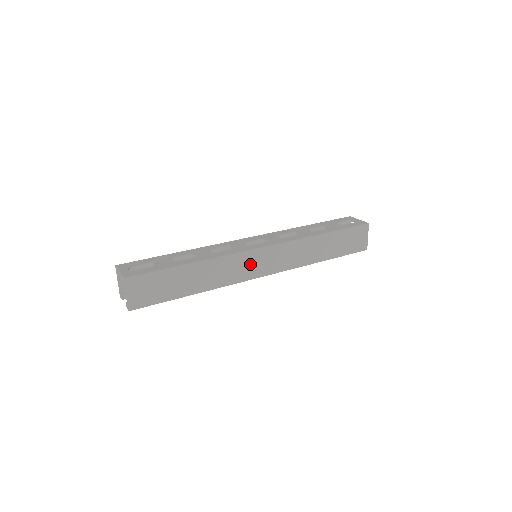
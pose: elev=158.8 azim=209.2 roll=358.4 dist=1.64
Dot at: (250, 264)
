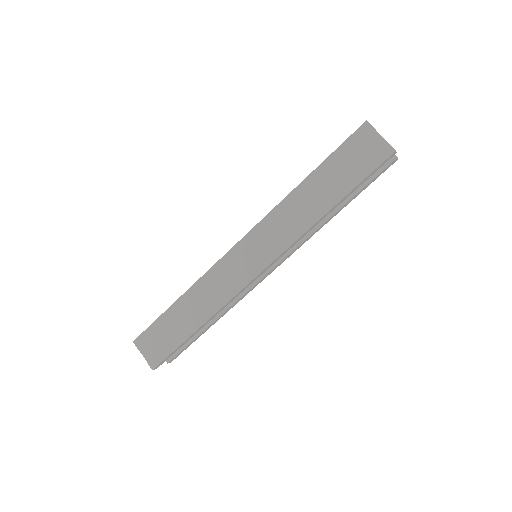
Dot at: (236, 268)
